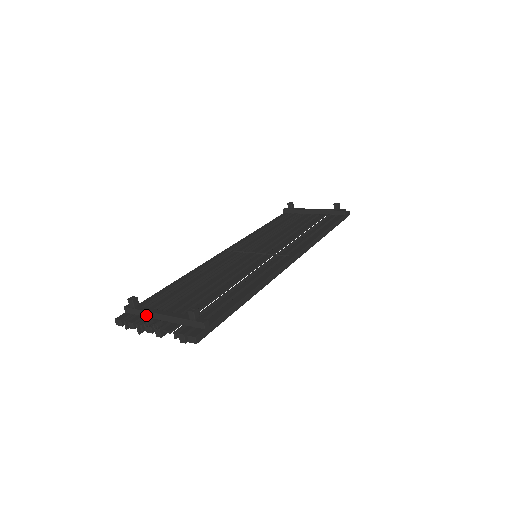
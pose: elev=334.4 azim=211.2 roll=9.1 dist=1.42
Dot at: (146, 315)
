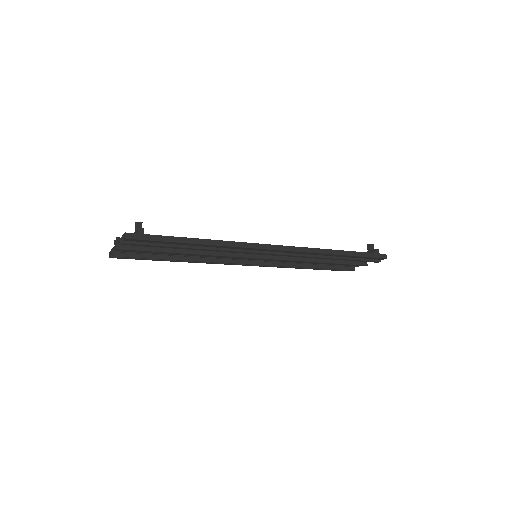
Dot at: occluded
